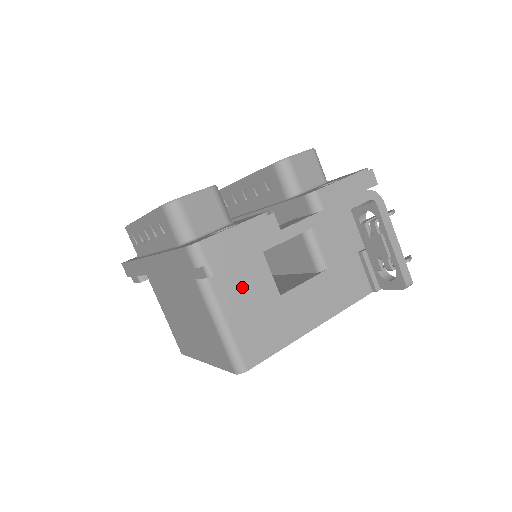
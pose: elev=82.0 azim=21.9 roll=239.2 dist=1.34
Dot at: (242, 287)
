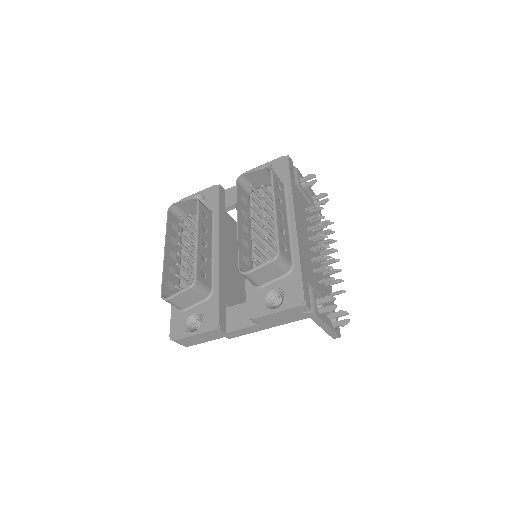
Dot at: occluded
